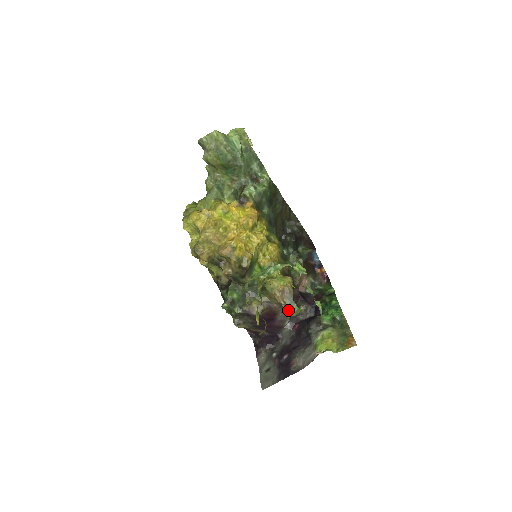
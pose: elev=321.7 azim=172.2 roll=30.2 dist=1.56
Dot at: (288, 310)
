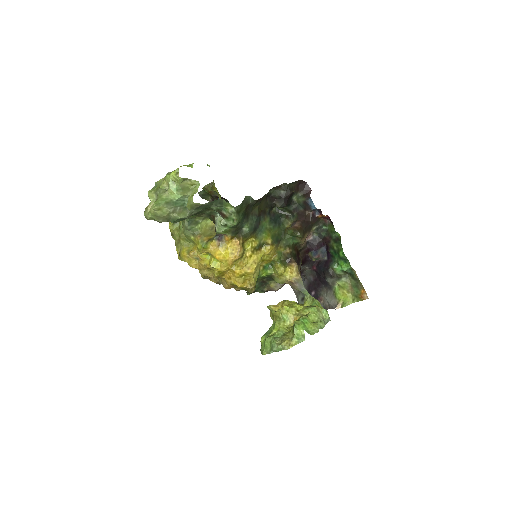
Dot at: (303, 264)
